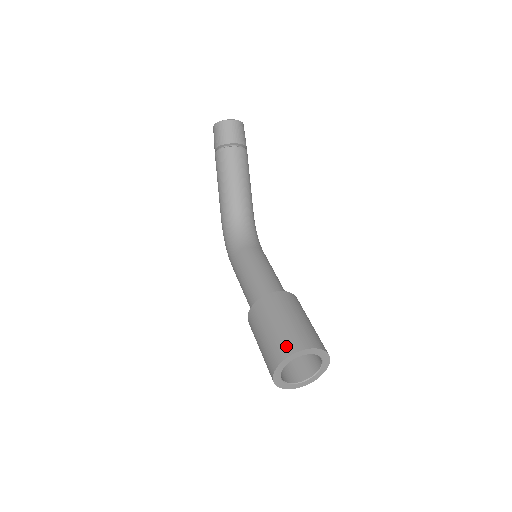
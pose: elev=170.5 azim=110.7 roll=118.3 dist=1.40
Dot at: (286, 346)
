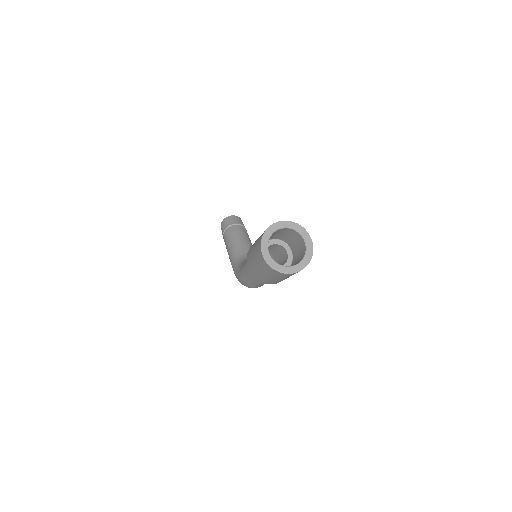
Dot at: occluded
